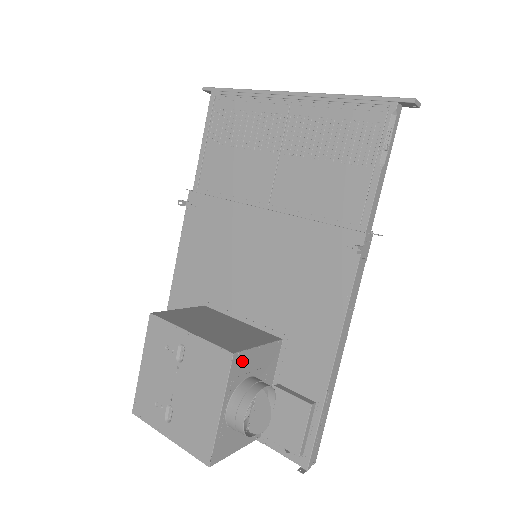
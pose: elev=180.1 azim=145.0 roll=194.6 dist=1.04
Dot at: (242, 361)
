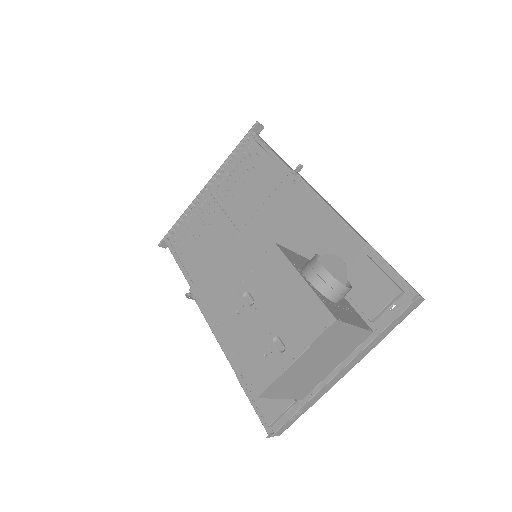
Dot at: (288, 254)
